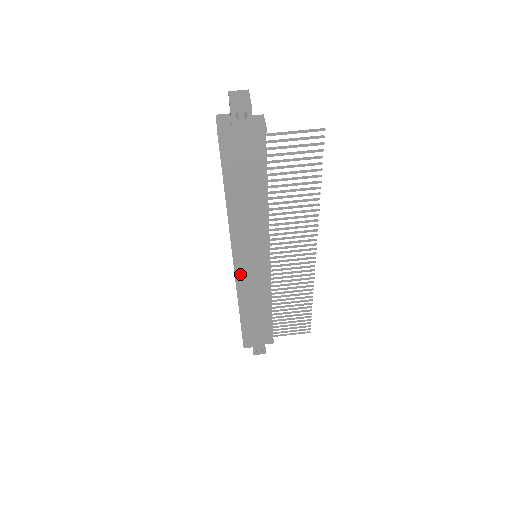
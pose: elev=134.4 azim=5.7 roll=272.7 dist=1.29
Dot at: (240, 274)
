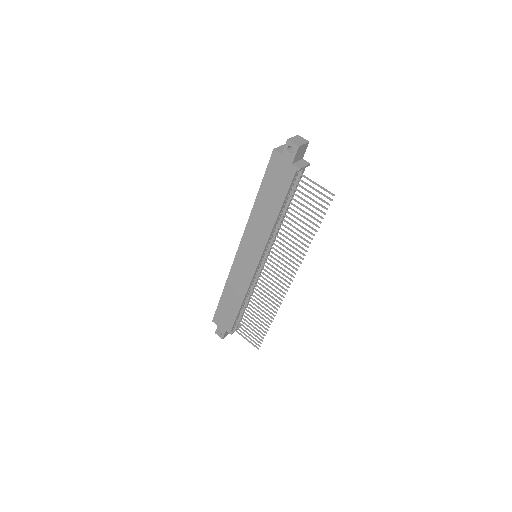
Dot at: (238, 259)
